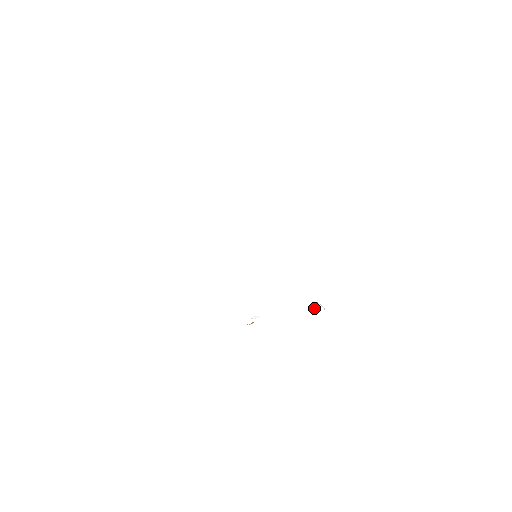
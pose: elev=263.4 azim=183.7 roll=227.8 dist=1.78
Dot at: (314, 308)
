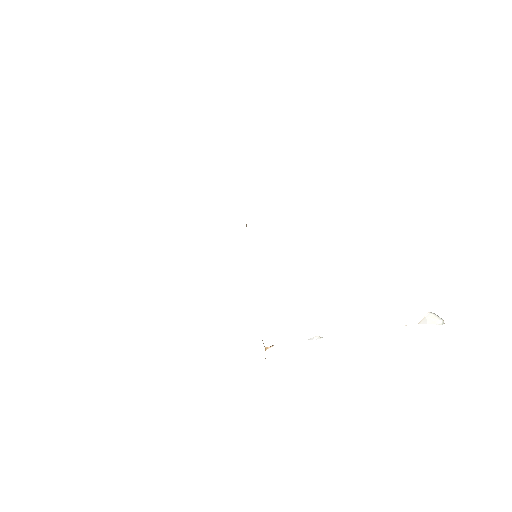
Dot at: (426, 322)
